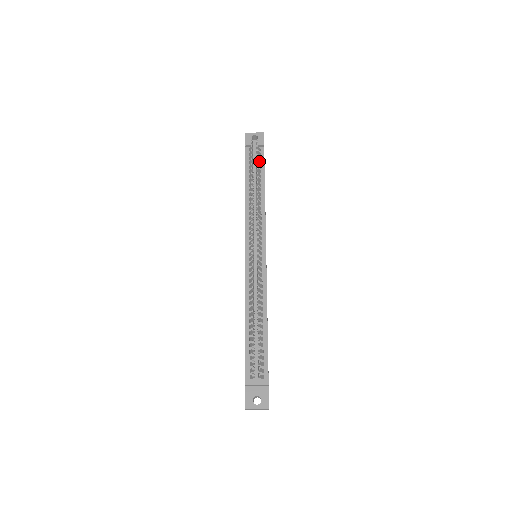
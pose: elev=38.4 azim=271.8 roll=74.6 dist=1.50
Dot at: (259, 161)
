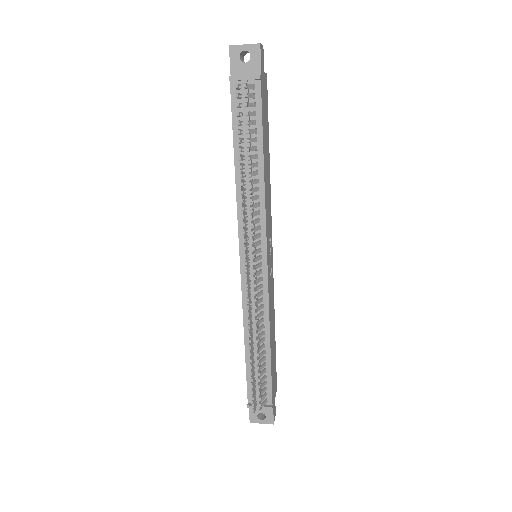
Dot at: (253, 113)
